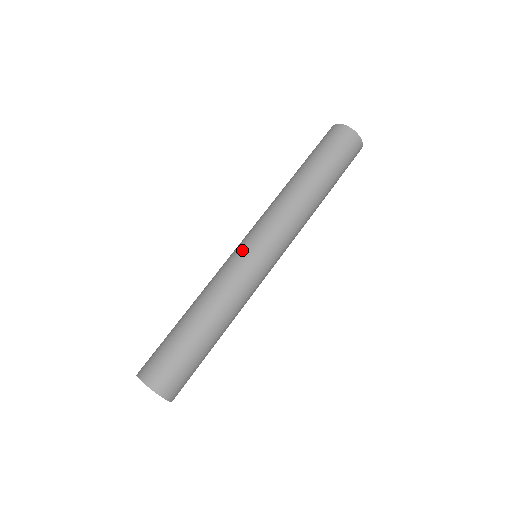
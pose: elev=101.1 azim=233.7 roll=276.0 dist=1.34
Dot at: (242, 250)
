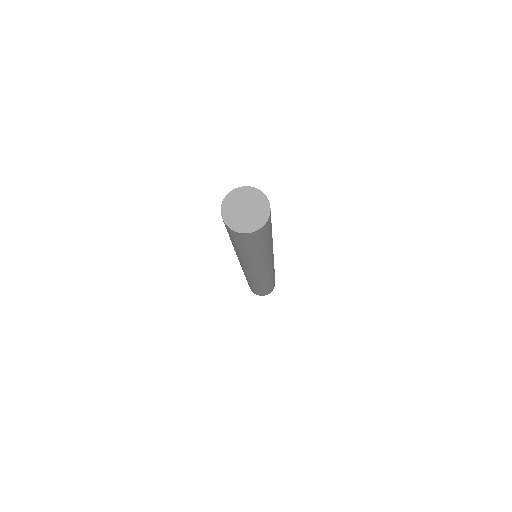
Dot at: occluded
